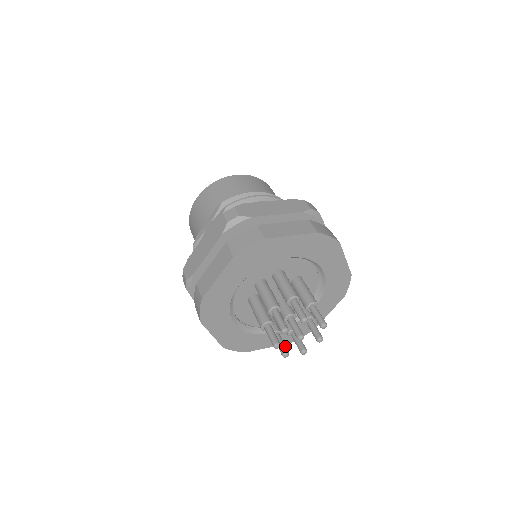
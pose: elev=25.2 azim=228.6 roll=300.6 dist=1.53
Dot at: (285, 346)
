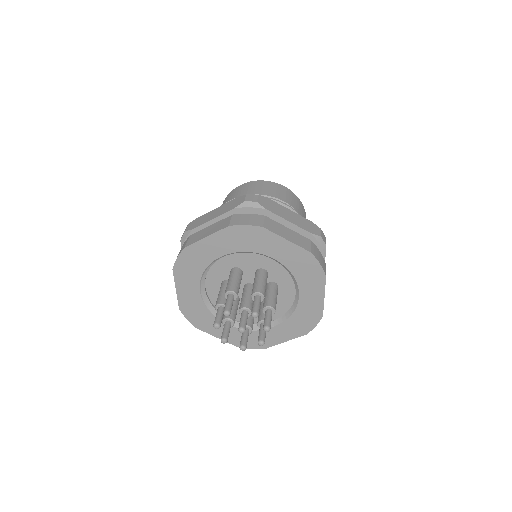
Dot at: (245, 340)
